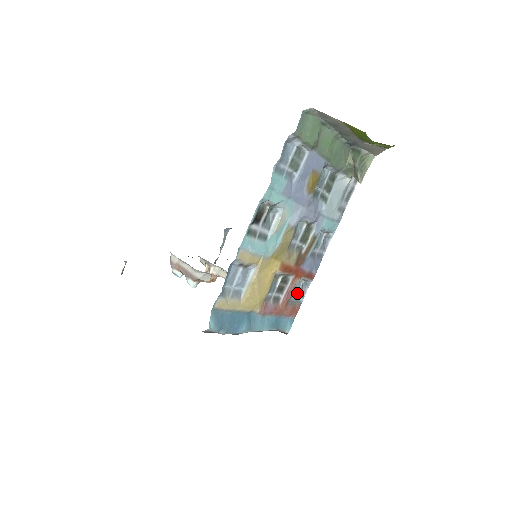
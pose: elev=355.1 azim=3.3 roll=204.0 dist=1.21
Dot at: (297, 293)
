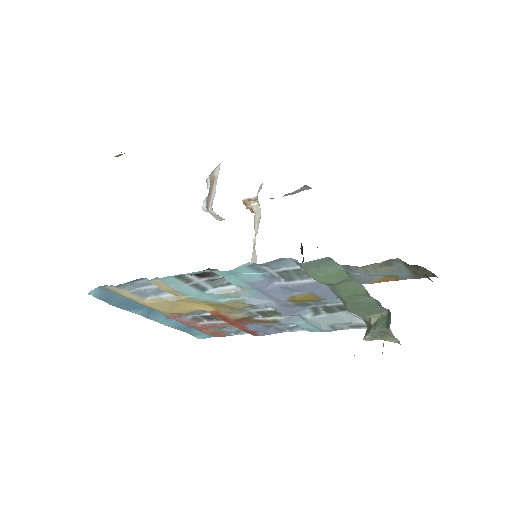
Dot at: (230, 329)
